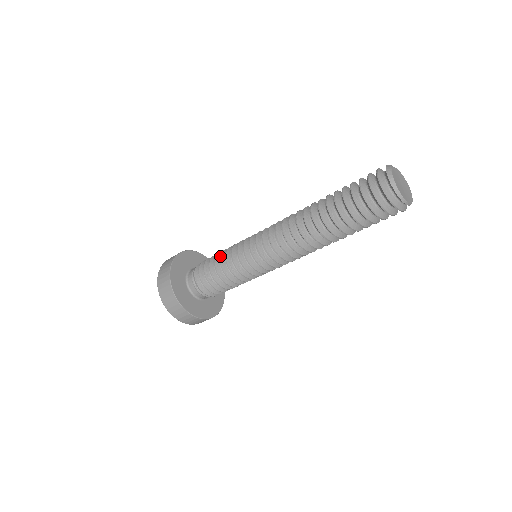
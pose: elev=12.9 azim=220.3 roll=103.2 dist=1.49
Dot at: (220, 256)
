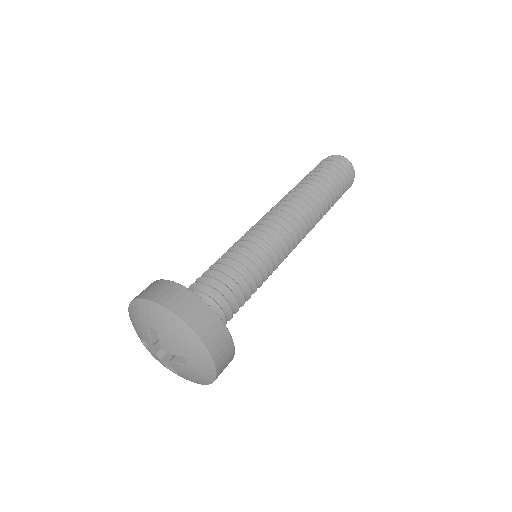
Dot at: occluded
